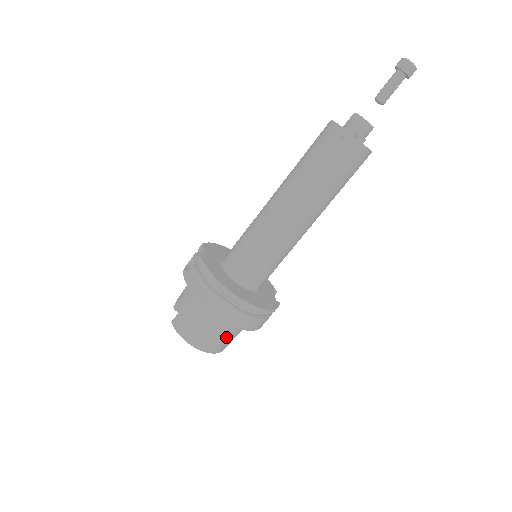
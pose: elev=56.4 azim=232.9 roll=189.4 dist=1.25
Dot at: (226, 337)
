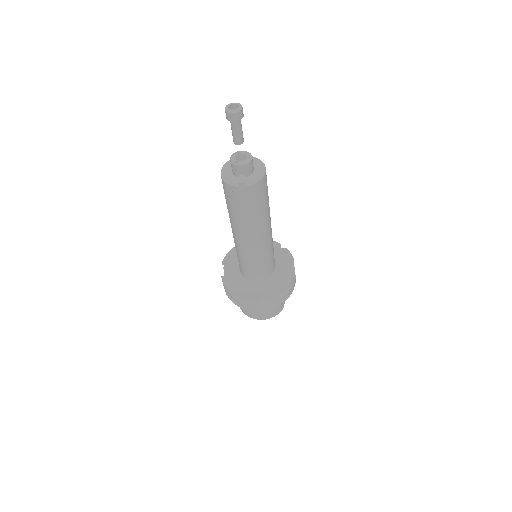
Dot at: (273, 308)
